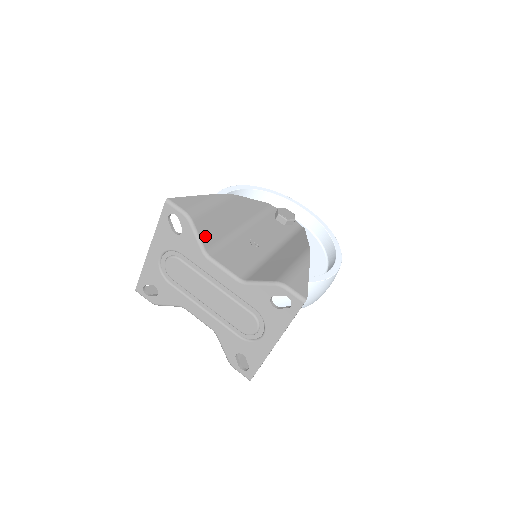
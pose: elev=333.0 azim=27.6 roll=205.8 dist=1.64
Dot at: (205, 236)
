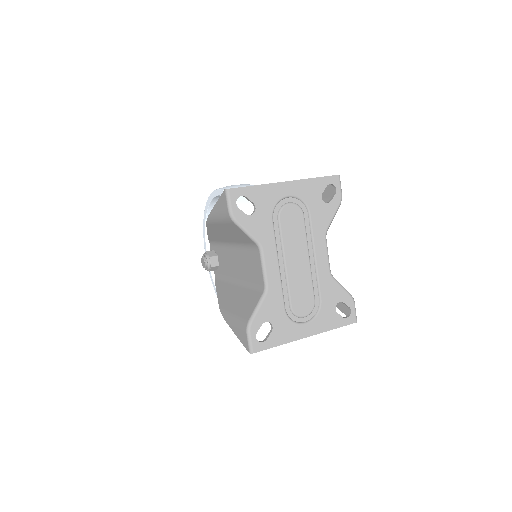
Dot at: occluded
